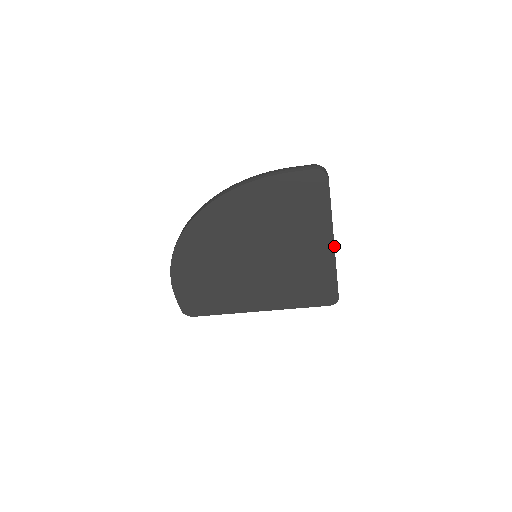
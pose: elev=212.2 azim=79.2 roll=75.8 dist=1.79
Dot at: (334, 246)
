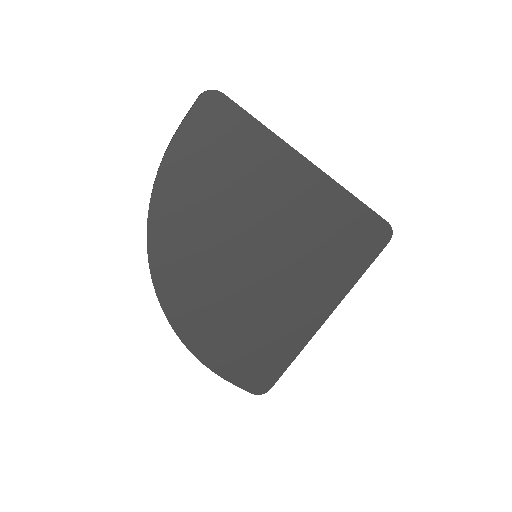
Dot at: (313, 164)
